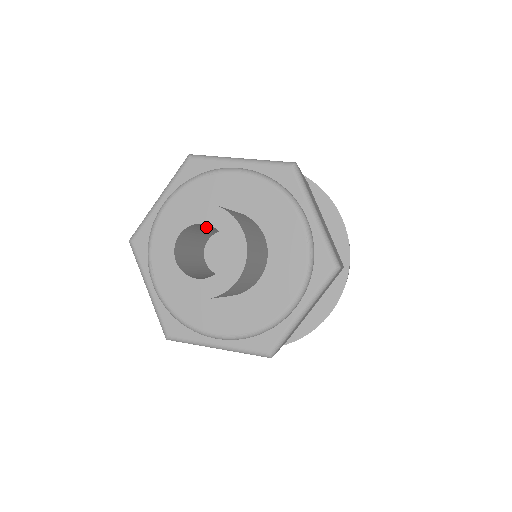
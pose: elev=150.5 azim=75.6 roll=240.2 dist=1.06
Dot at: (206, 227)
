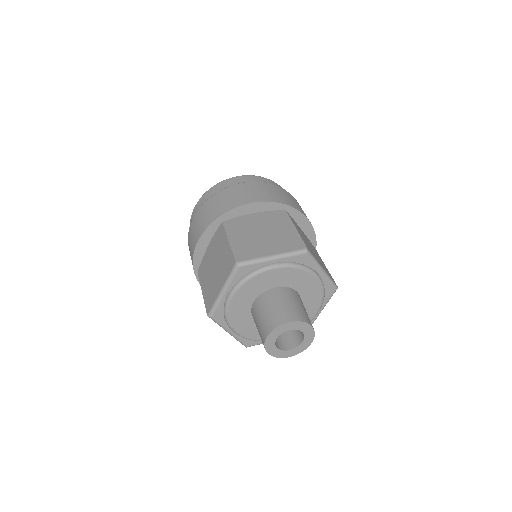
Dot at: occluded
